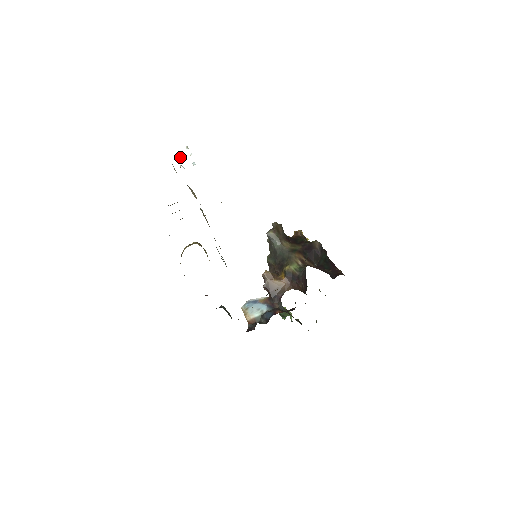
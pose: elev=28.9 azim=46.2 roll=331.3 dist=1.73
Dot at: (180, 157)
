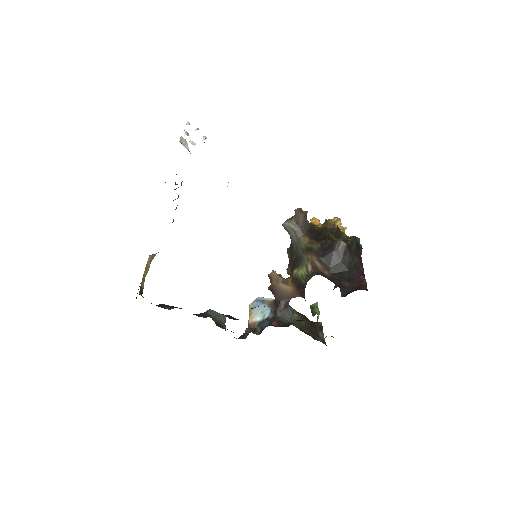
Dot at: (185, 133)
